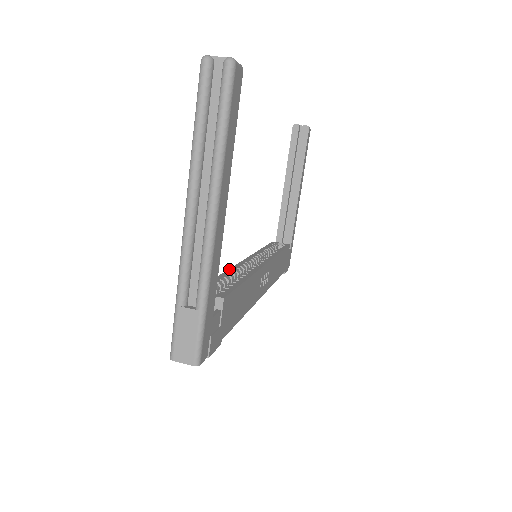
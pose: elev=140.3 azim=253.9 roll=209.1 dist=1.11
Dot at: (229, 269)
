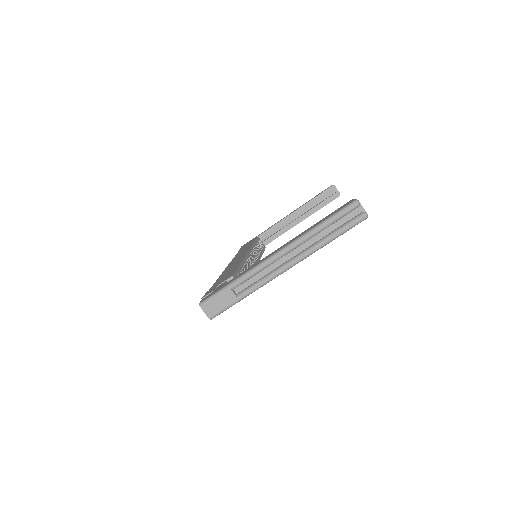
Dot at: (243, 260)
